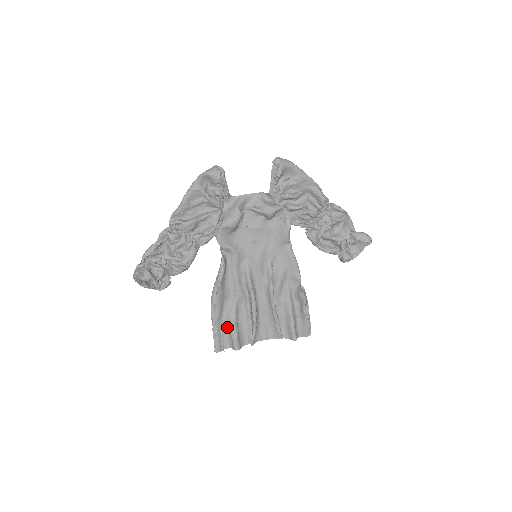
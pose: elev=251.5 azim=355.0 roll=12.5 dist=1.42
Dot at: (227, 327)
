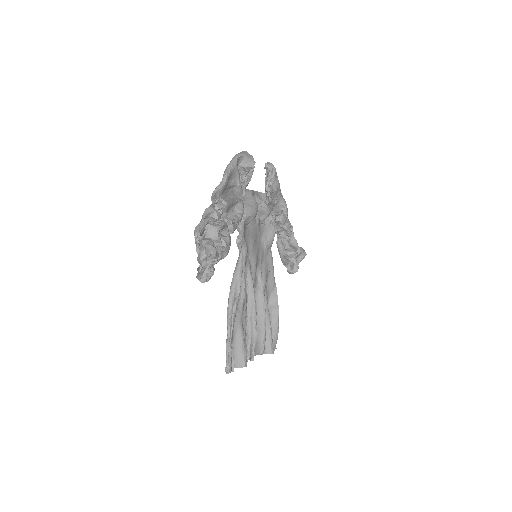
Dot at: (235, 339)
